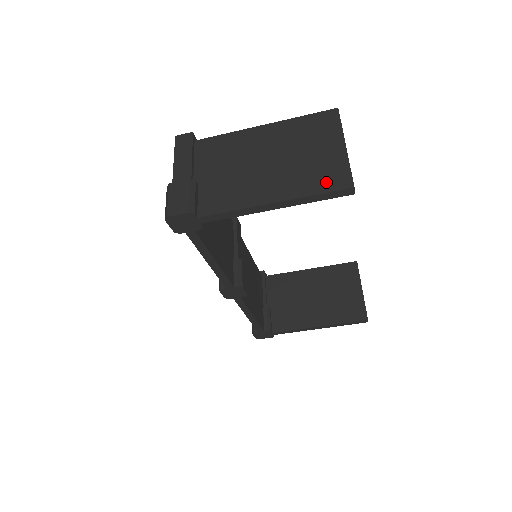
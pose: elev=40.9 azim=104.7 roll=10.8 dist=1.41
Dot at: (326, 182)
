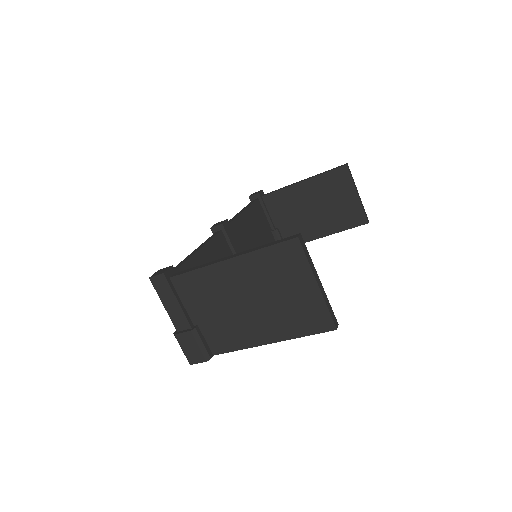
Dot at: (310, 325)
